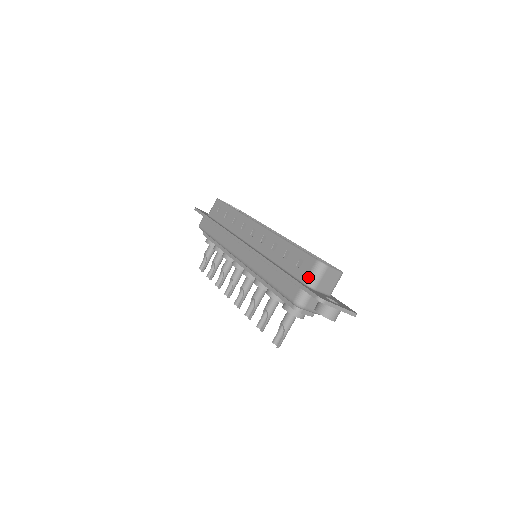
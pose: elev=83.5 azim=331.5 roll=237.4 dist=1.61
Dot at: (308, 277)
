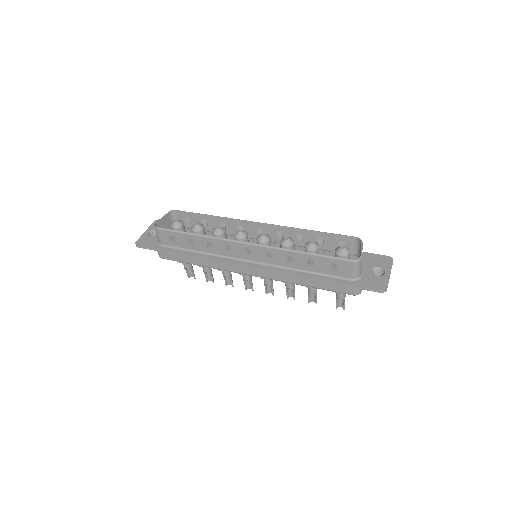
Dot at: (353, 275)
